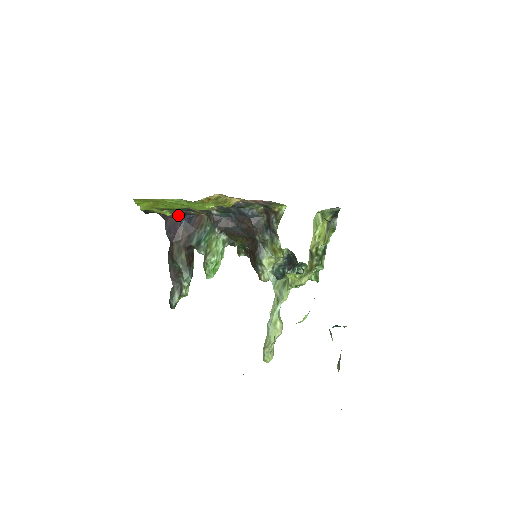
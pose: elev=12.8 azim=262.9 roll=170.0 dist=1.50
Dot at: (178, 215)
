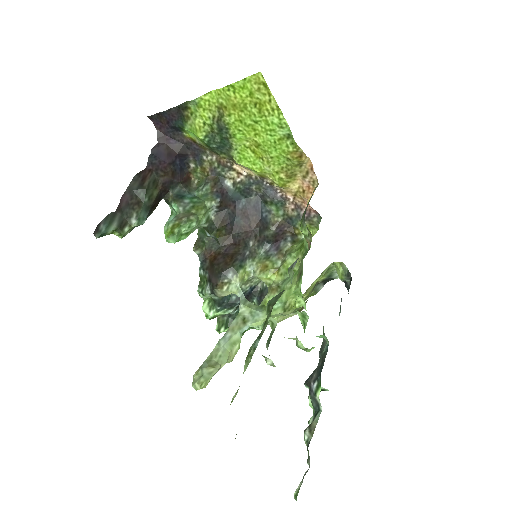
Dot at: (181, 151)
